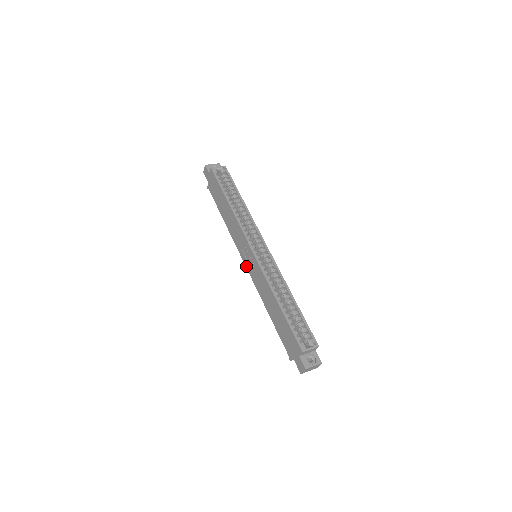
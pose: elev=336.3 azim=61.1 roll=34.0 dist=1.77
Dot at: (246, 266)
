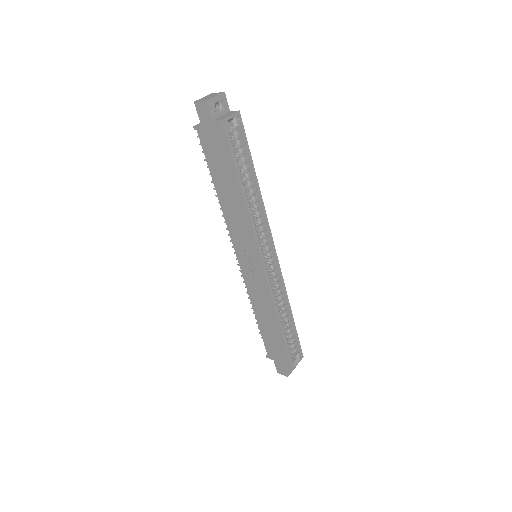
Dot at: (240, 264)
